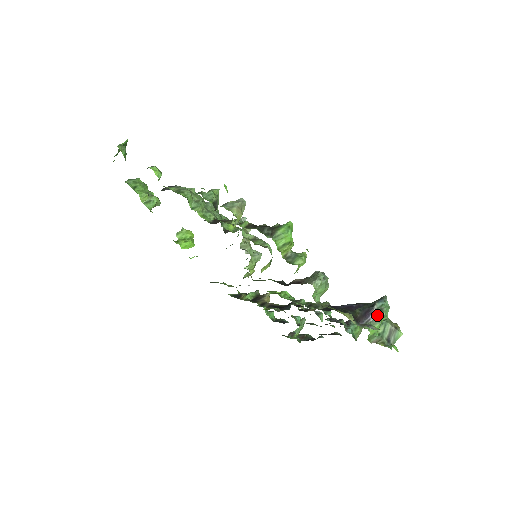
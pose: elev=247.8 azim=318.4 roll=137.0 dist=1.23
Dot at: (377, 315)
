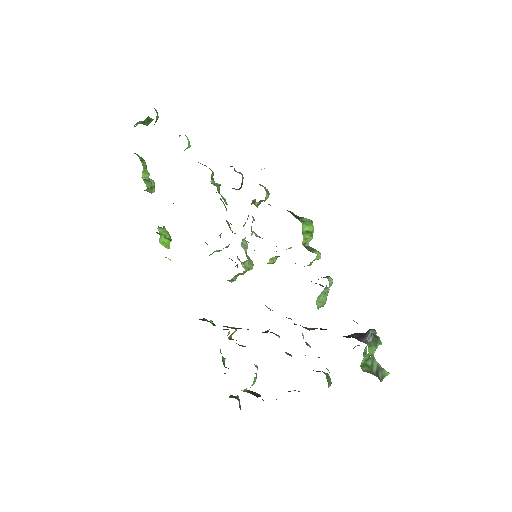
Dot at: (373, 339)
